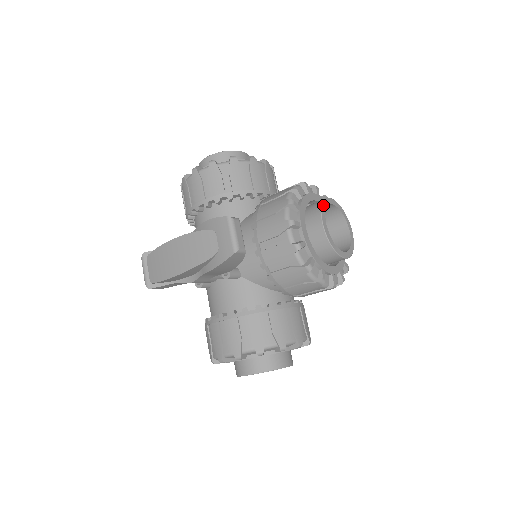
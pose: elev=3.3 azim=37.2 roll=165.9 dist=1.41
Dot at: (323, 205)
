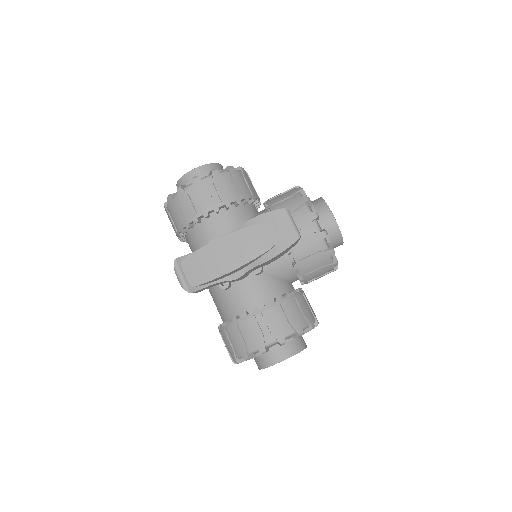
Dot at: occluded
